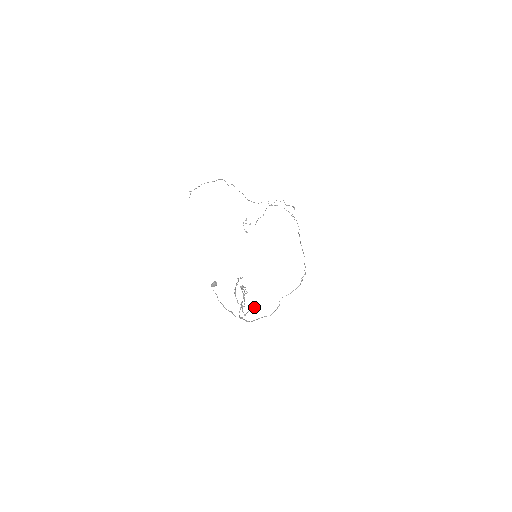
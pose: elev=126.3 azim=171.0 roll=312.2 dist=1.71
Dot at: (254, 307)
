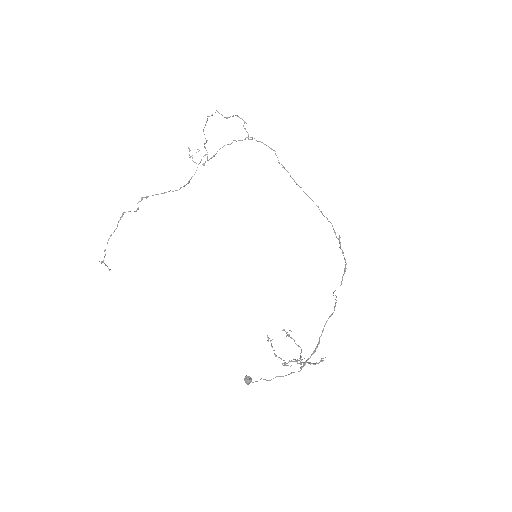
Dot at: (318, 363)
